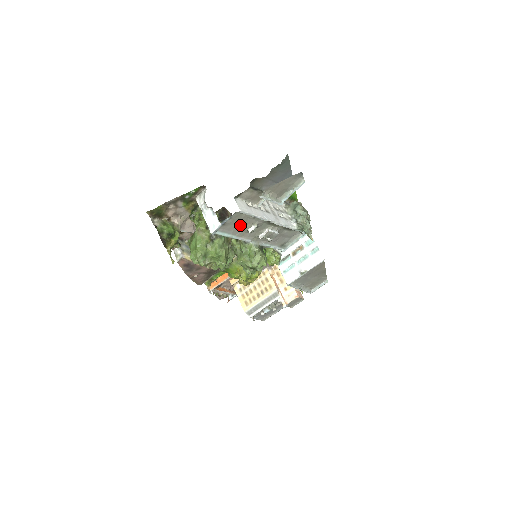
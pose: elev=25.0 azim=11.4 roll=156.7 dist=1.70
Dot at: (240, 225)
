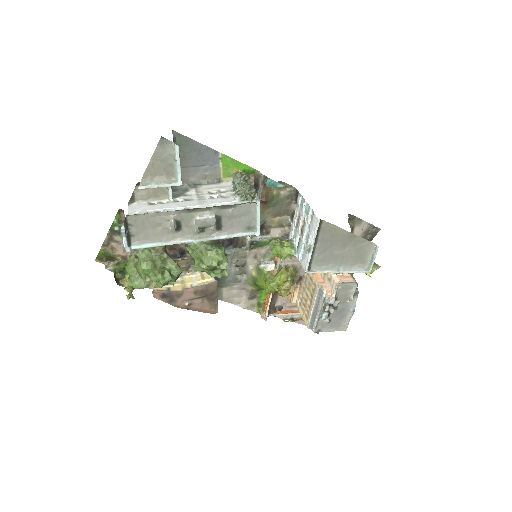
Dot at: (155, 228)
